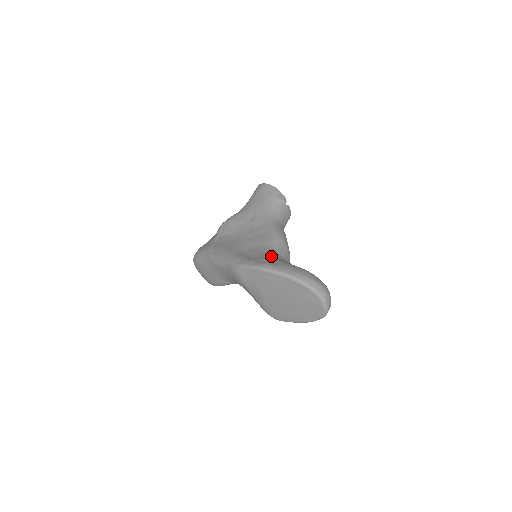
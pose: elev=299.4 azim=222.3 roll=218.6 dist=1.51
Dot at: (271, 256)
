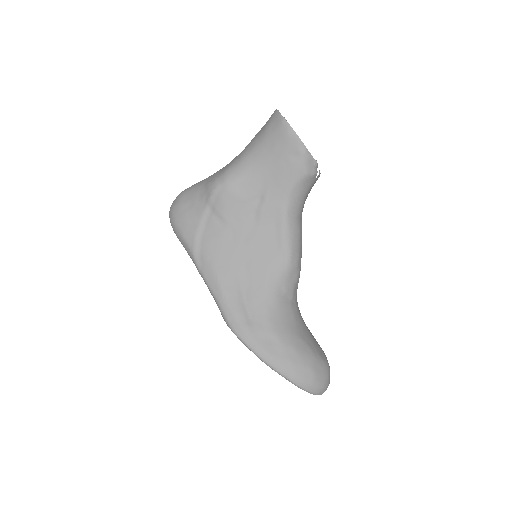
Dot at: (275, 319)
